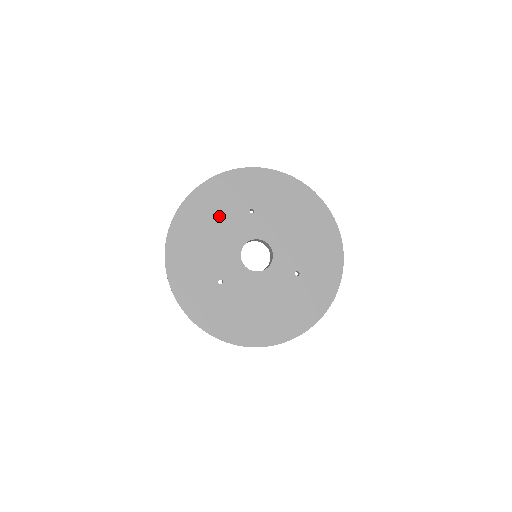
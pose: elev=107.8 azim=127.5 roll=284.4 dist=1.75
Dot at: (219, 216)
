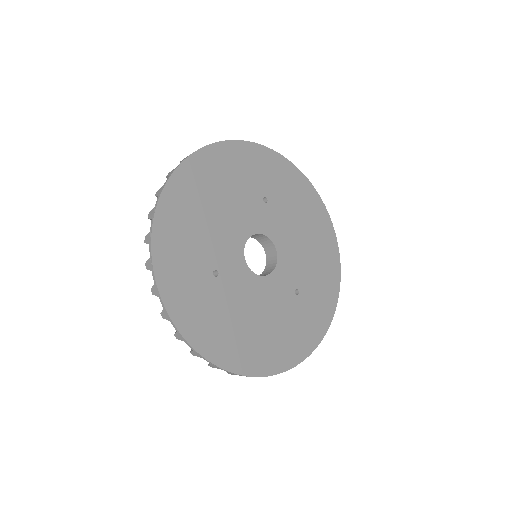
Dot at: (230, 190)
